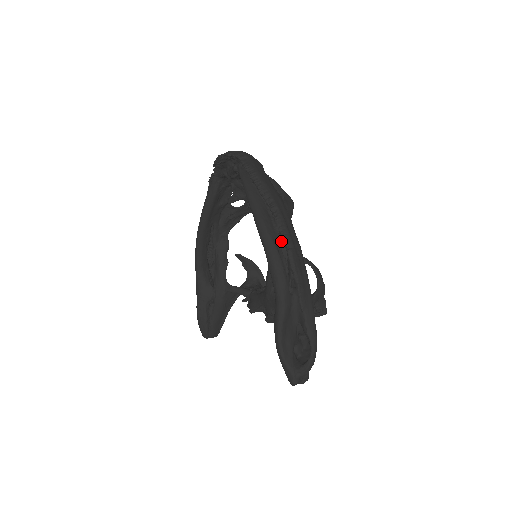
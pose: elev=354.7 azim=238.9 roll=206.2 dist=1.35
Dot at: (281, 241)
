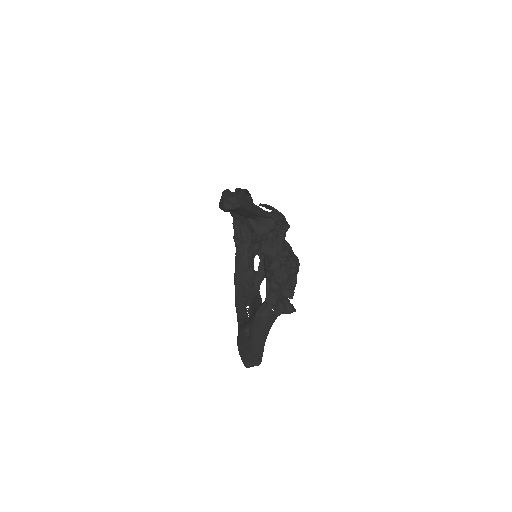
Dot at: occluded
